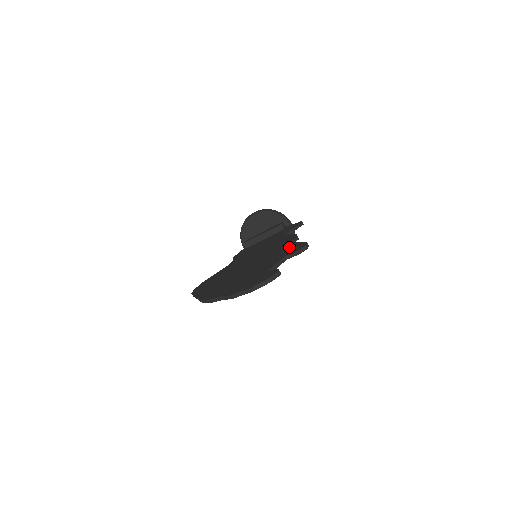
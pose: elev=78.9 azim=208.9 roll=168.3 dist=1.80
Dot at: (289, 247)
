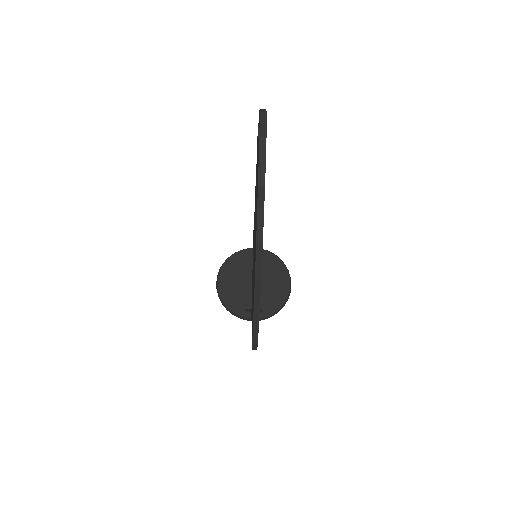
Dot at: (256, 168)
